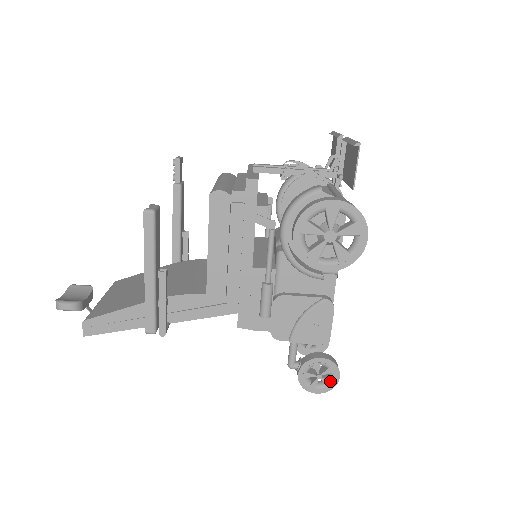
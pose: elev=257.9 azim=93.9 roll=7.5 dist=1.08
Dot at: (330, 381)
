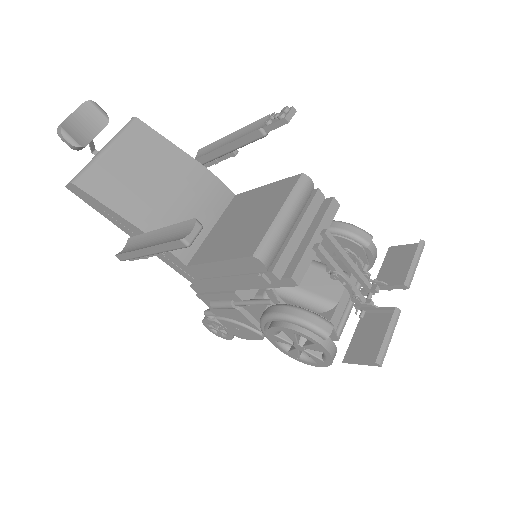
Dot at: (222, 335)
